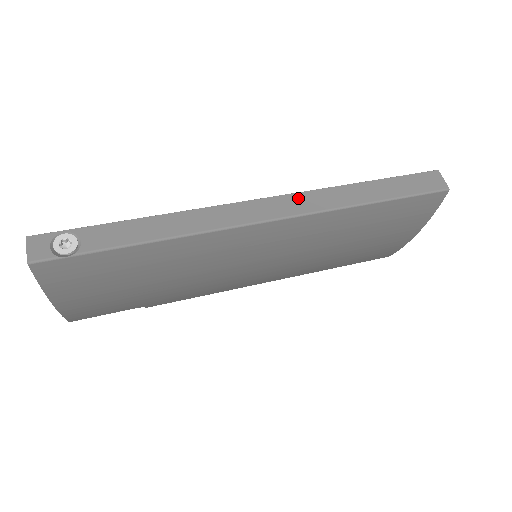
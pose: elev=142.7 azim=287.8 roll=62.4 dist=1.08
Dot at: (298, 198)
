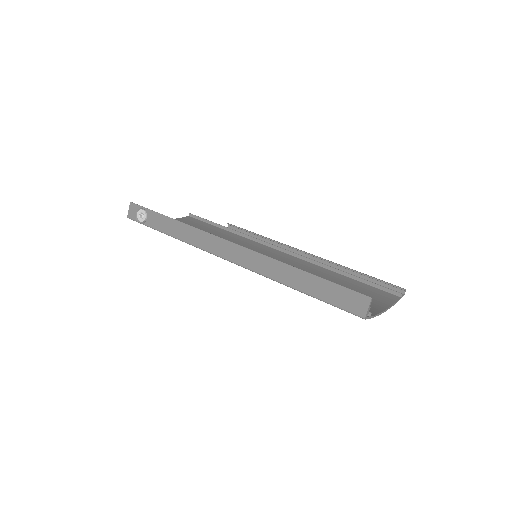
Dot at: (253, 256)
